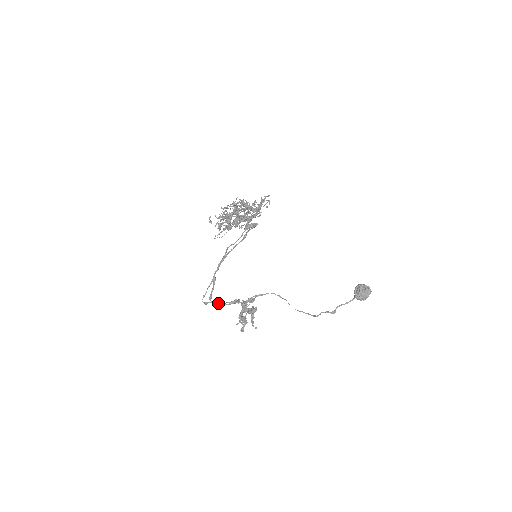
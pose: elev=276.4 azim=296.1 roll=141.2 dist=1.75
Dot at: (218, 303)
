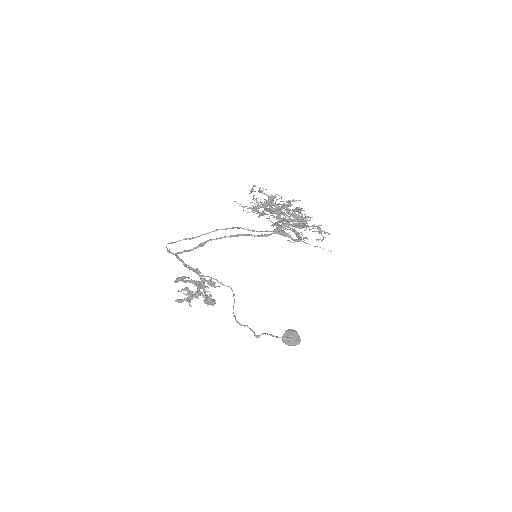
Dot at: (180, 260)
